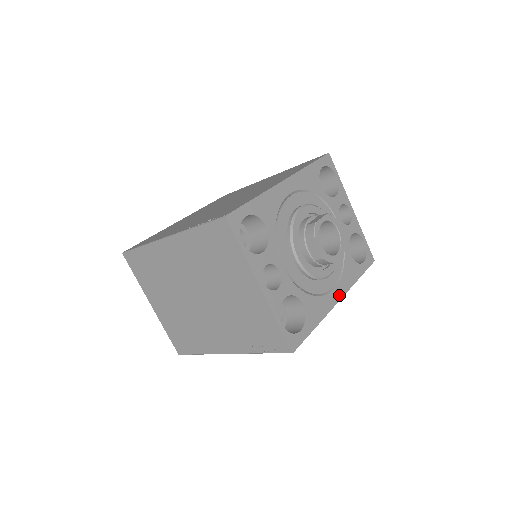
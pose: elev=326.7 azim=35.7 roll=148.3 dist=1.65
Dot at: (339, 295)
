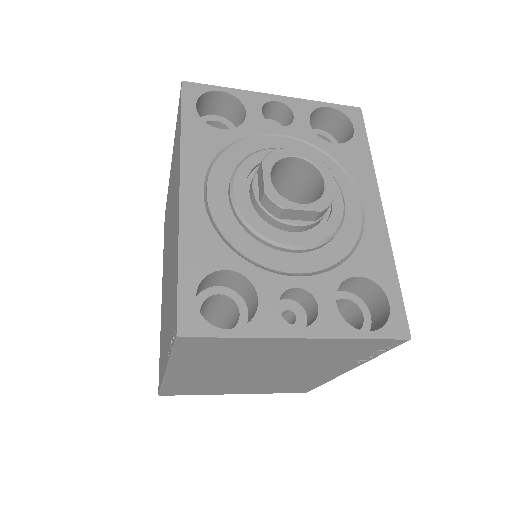
Dot at: (375, 203)
